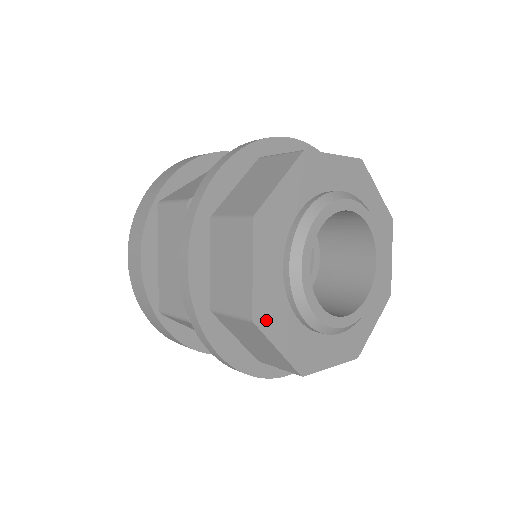
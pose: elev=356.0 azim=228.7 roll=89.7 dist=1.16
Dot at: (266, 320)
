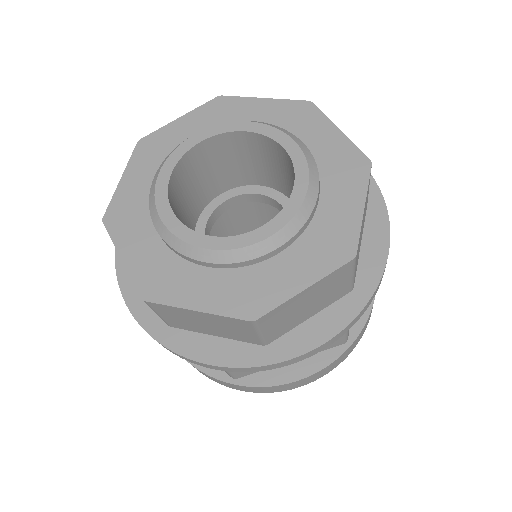
Dot at: (118, 224)
